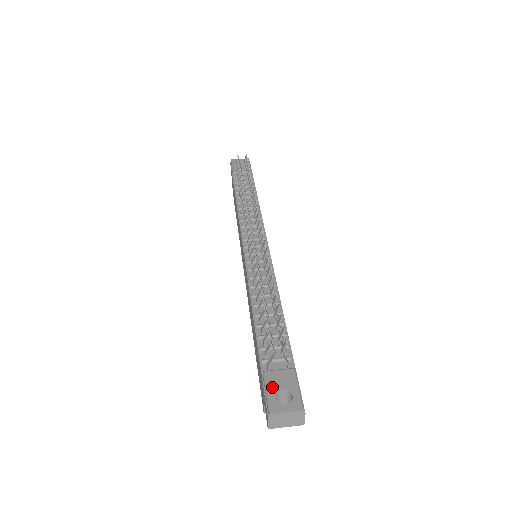
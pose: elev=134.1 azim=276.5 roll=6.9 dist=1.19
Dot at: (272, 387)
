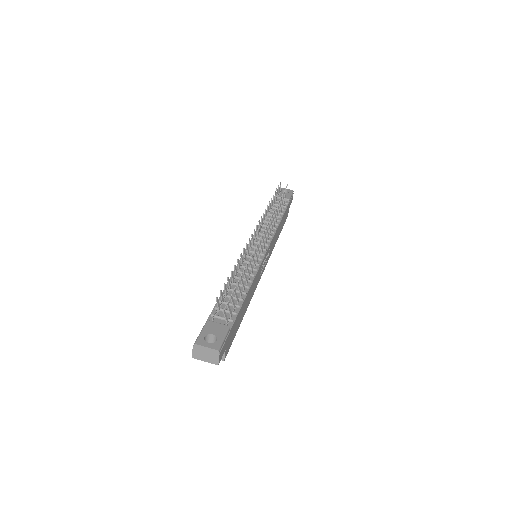
Dot at: (207, 330)
